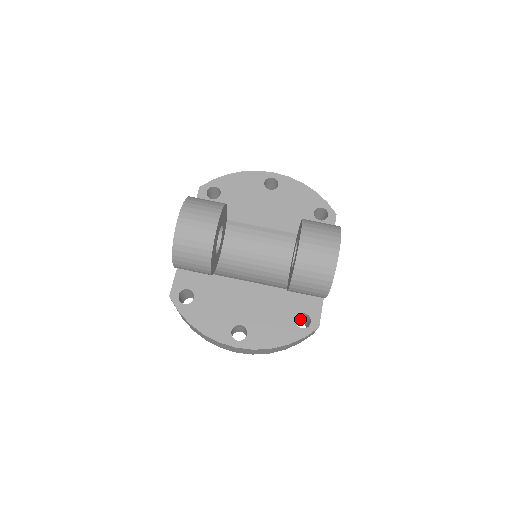
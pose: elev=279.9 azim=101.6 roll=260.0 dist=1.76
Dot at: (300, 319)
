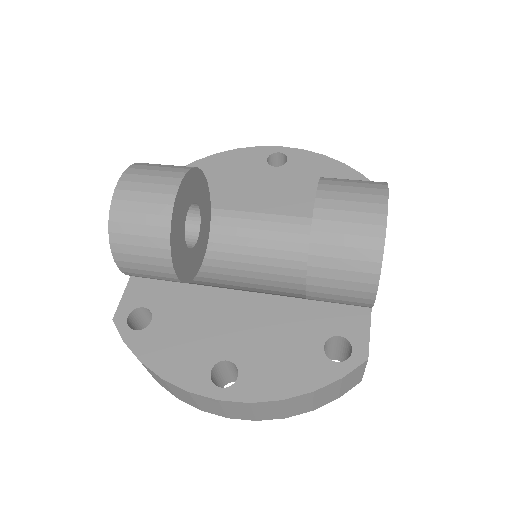
Dot at: (335, 356)
